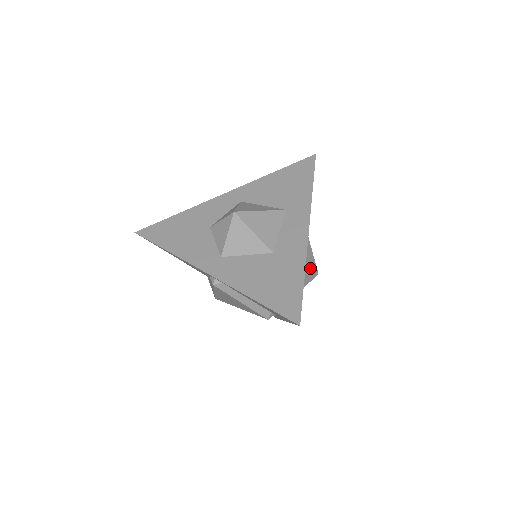
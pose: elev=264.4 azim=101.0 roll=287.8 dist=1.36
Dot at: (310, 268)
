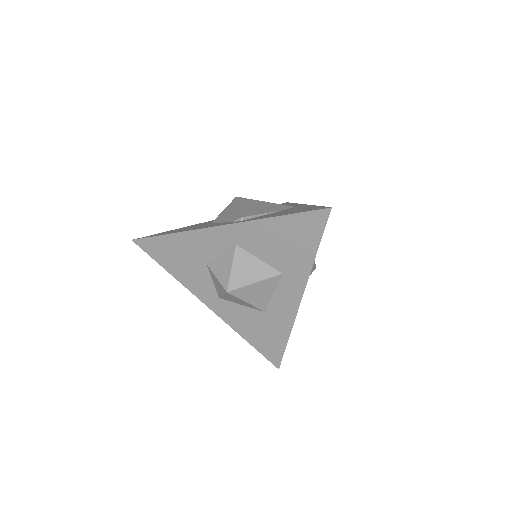
Dot at: occluded
